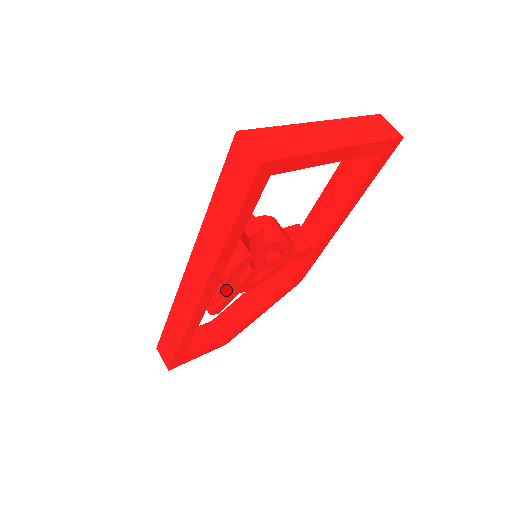
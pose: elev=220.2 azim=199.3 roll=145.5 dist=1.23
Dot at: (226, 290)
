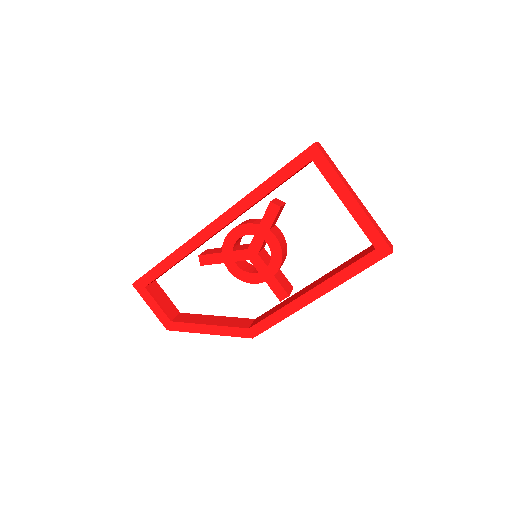
Dot at: (224, 242)
